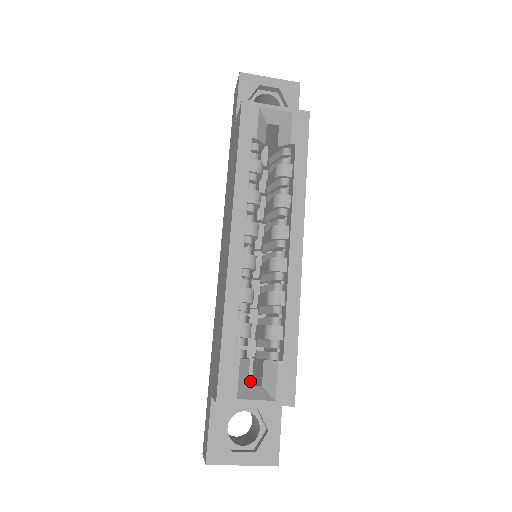
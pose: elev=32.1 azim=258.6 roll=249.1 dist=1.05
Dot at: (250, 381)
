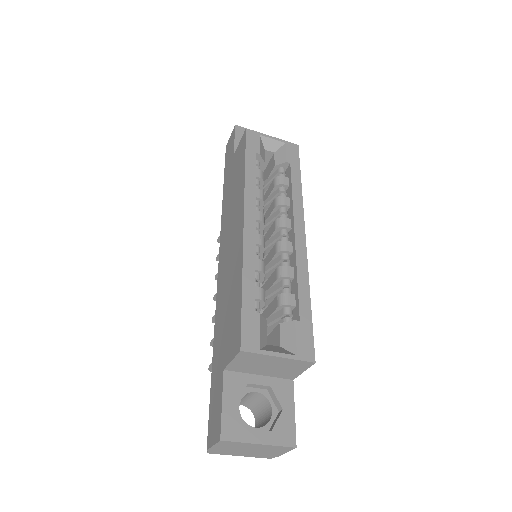
Dot at: occluded
